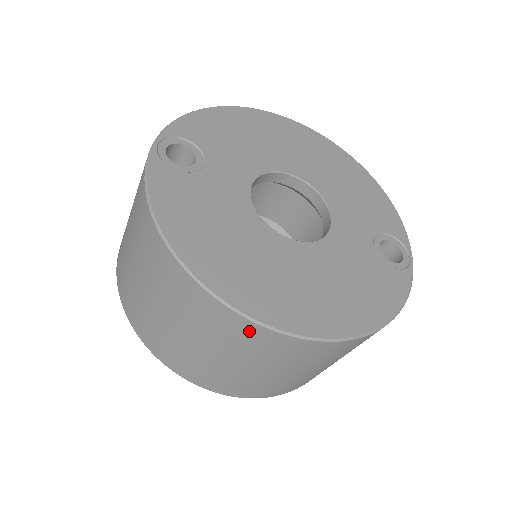
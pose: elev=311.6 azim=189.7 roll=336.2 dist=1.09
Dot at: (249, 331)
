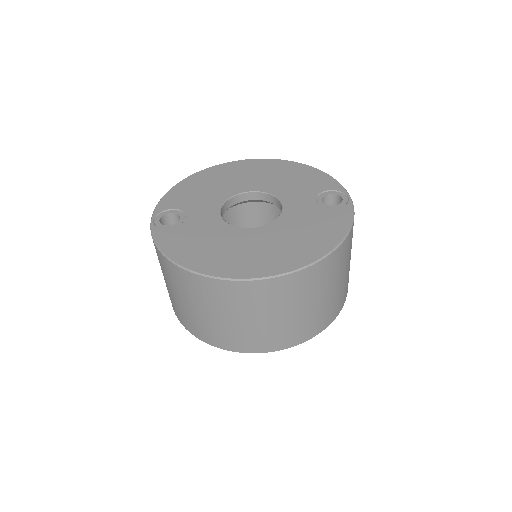
Dot at: (253, 289)
